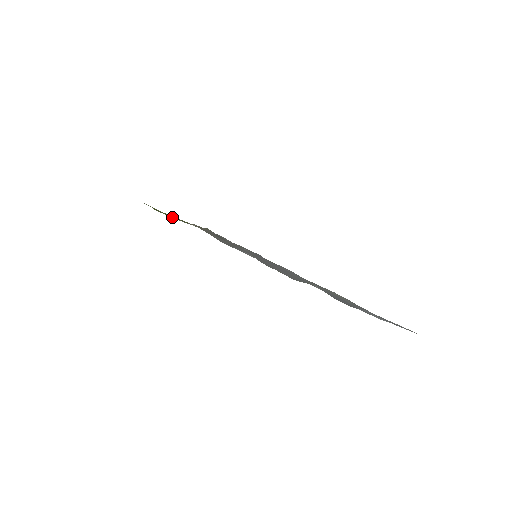
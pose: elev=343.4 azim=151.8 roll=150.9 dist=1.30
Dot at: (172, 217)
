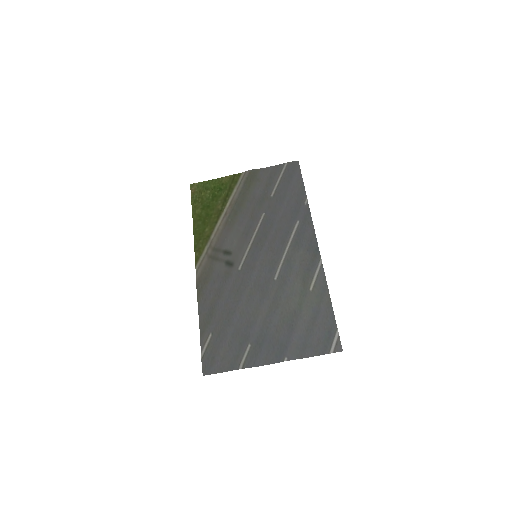
Dot at: (197, 239)
